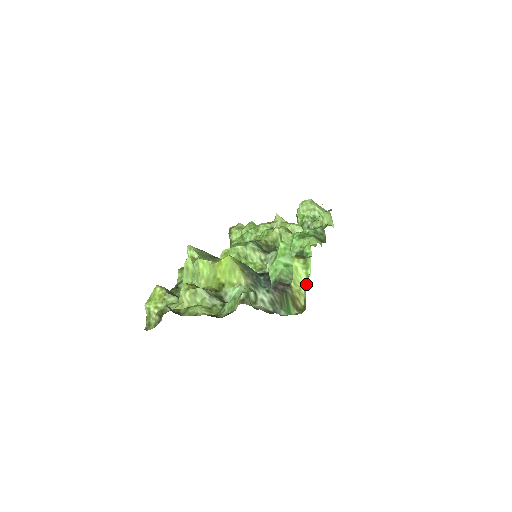
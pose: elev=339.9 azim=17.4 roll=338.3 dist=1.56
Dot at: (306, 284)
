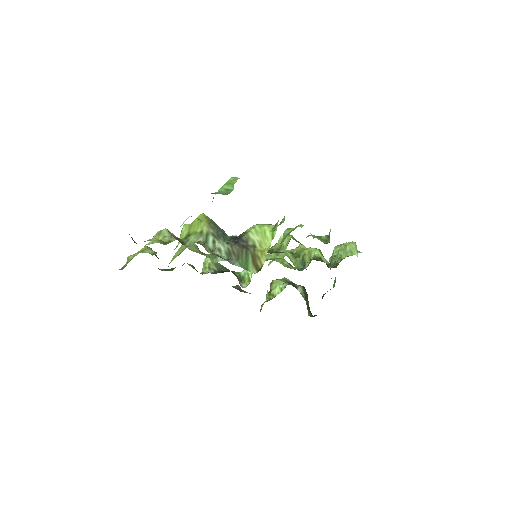
Dot at: (270, 245)
